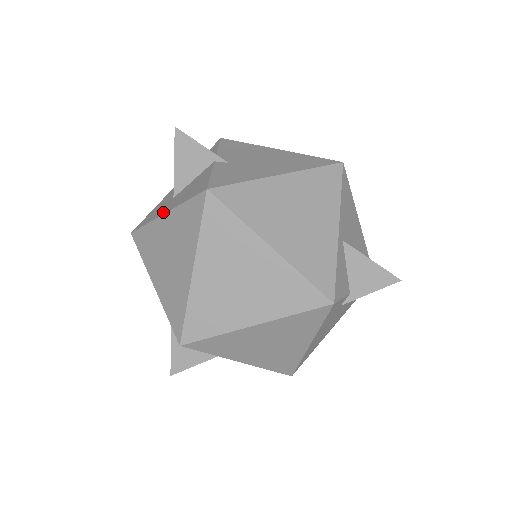
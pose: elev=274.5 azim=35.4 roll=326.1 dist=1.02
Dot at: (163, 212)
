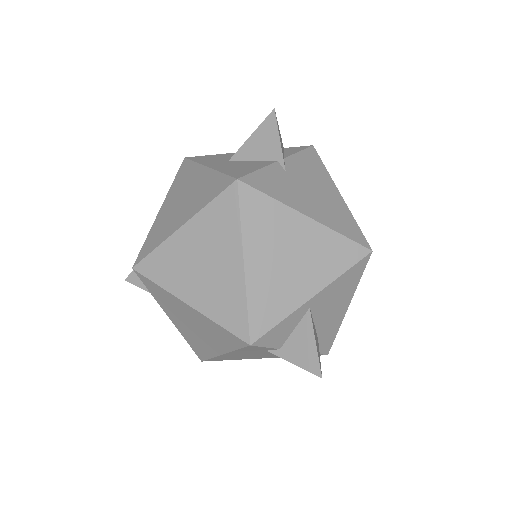
Dot at: (209, 164)
